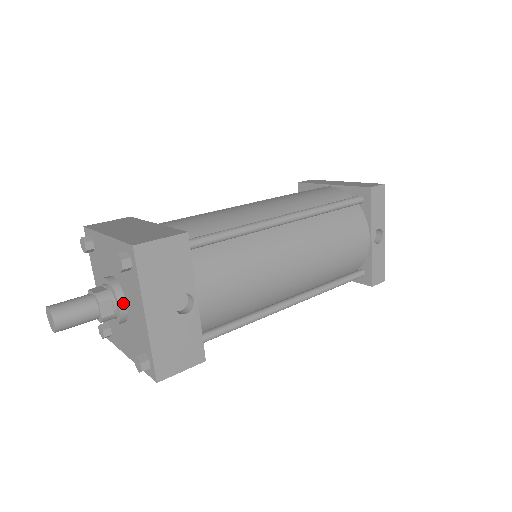
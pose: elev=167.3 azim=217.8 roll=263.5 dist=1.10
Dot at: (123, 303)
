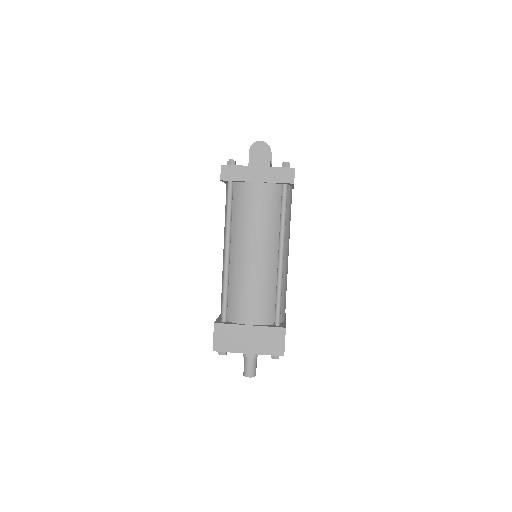
Dot at: occluded
